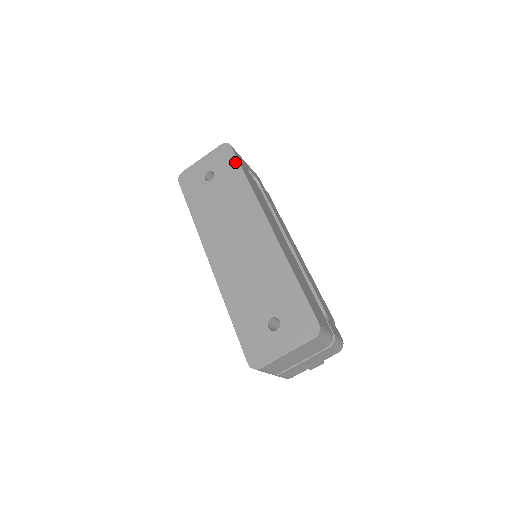
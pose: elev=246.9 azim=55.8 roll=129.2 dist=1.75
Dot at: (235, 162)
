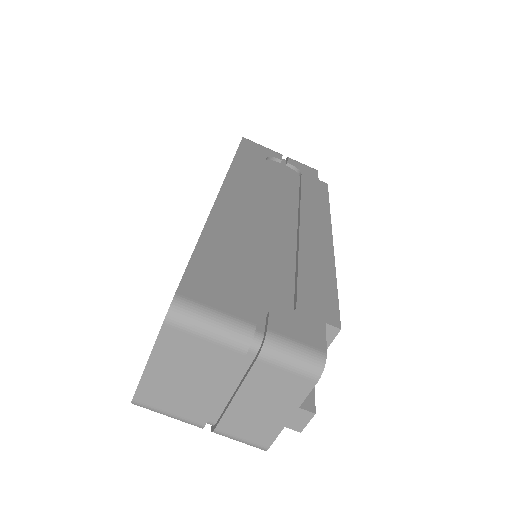
Dot at: occluded
